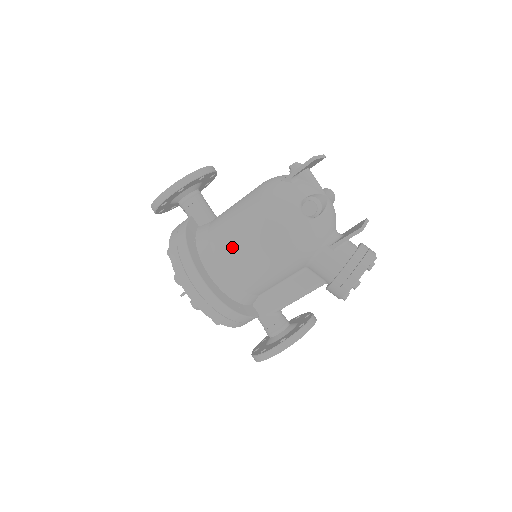
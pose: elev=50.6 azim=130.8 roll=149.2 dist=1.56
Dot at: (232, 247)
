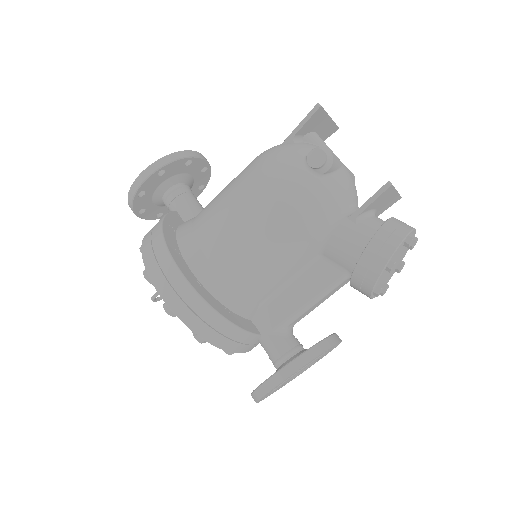
Dot at: (219, 226)
